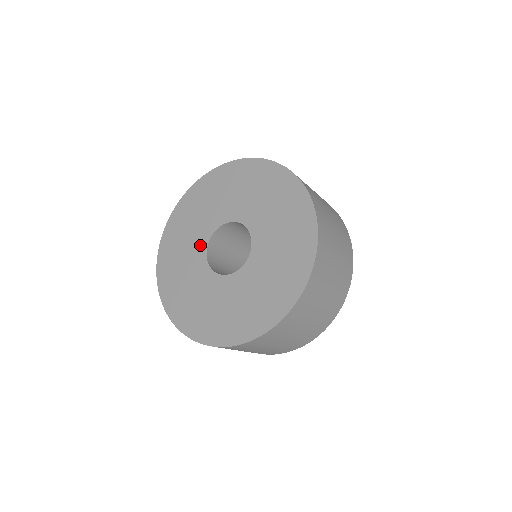
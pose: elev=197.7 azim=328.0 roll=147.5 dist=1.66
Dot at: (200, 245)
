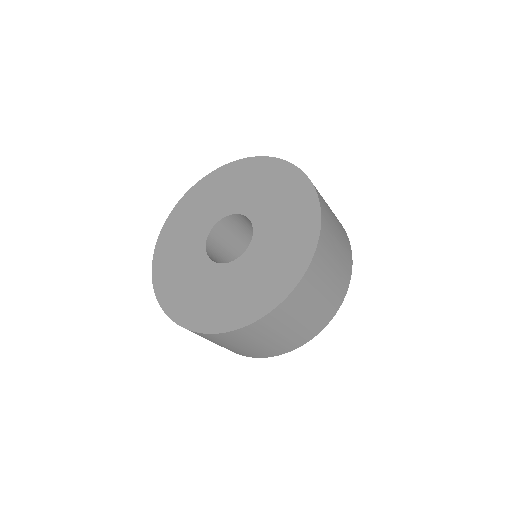
Dot at: (211, 219)
